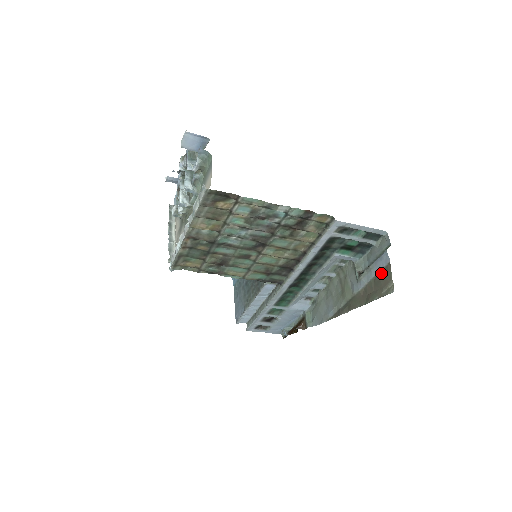
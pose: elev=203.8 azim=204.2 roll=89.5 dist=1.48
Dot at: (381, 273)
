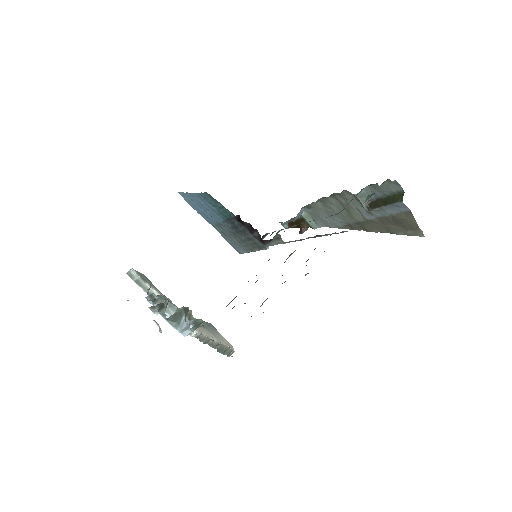
Dot at: (401, 217)
